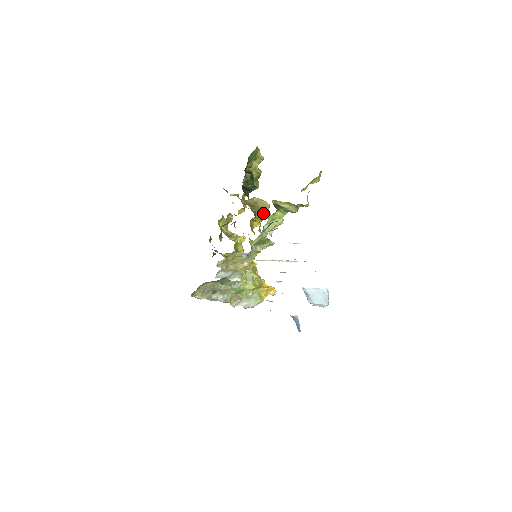
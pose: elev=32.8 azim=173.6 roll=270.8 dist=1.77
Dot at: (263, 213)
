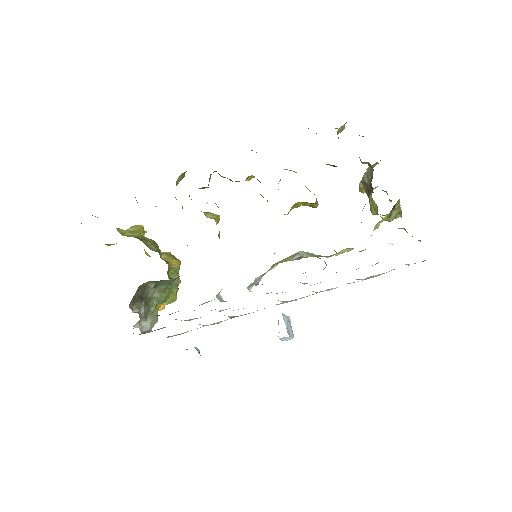
Dot at: (316, 201)
